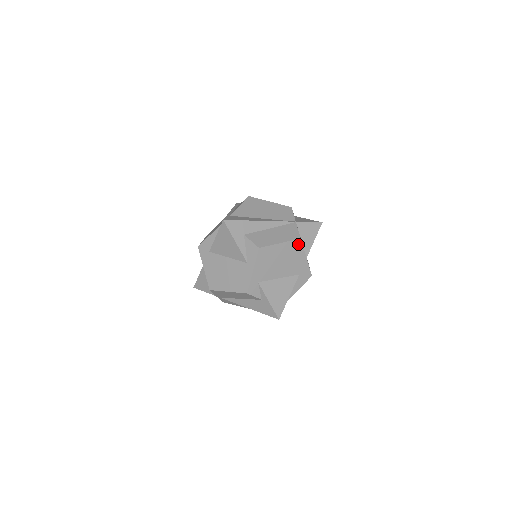
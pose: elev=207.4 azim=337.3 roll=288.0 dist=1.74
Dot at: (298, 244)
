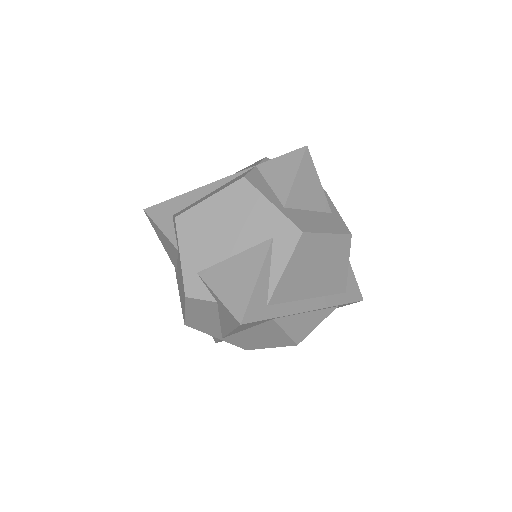
Dot at: (244, 187)
